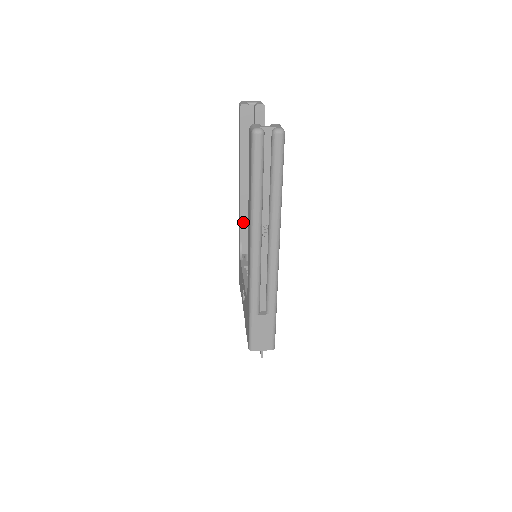
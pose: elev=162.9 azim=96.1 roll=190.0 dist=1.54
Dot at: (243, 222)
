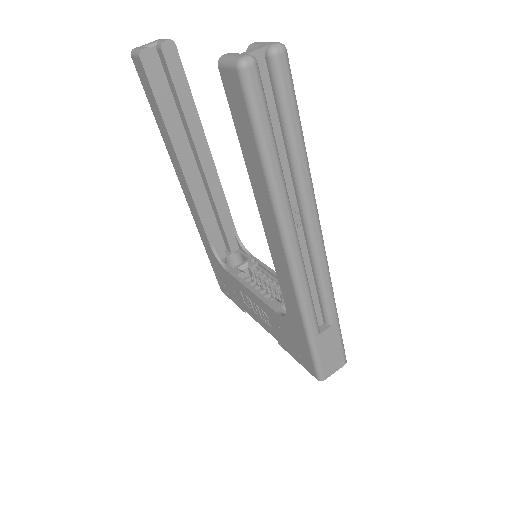
Dot at: (205, 220)
